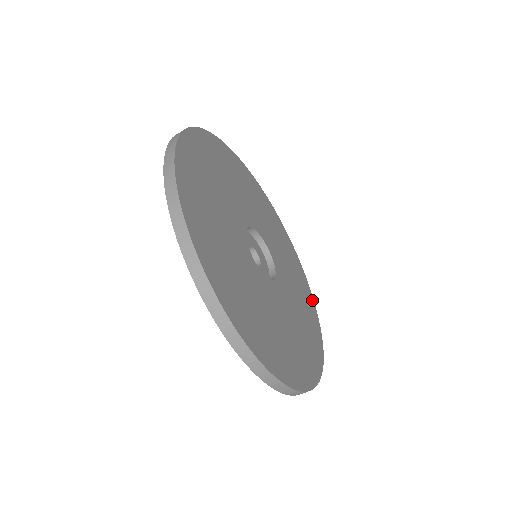
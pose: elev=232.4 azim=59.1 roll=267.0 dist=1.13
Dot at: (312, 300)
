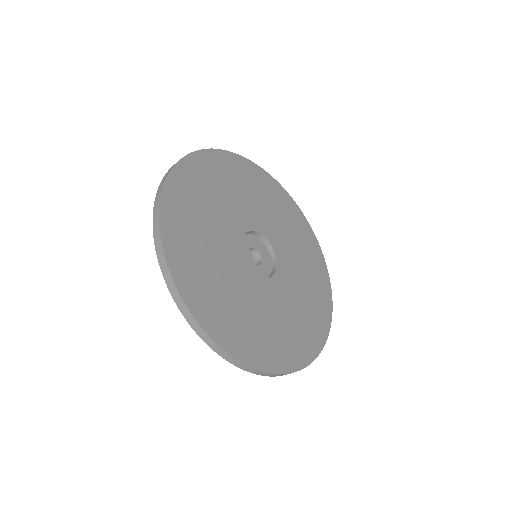
Dot at: (322, 259)
